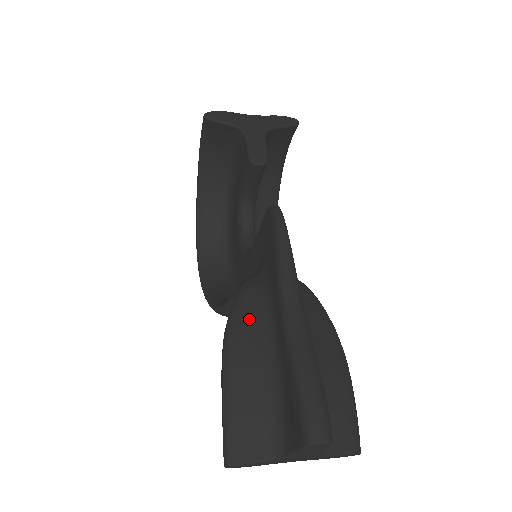
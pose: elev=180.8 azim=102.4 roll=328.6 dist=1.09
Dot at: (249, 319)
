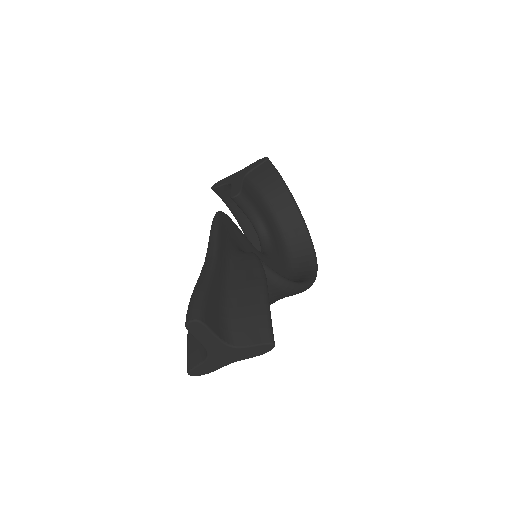
Dot at: occluded
